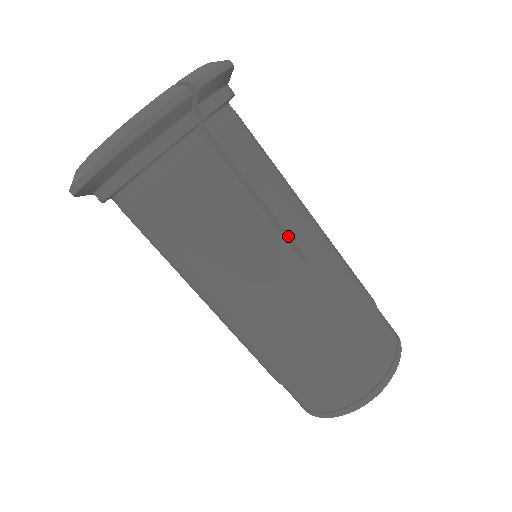
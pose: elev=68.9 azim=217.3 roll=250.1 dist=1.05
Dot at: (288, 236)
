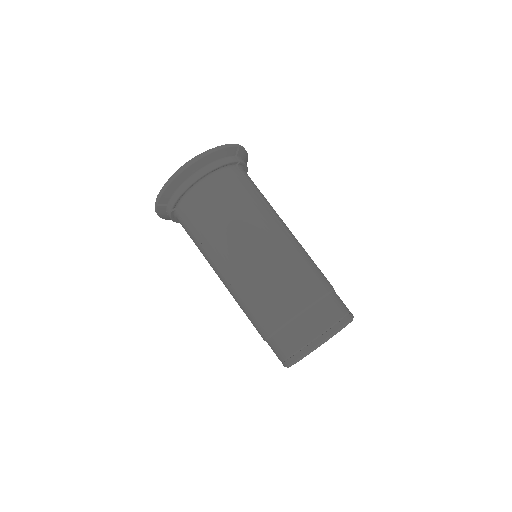
Dot at: (280, 224)
